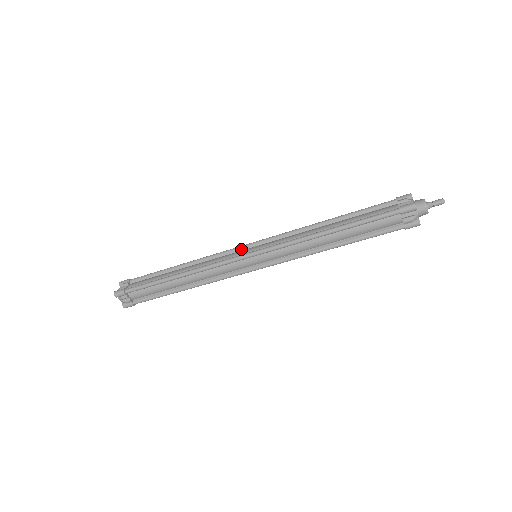
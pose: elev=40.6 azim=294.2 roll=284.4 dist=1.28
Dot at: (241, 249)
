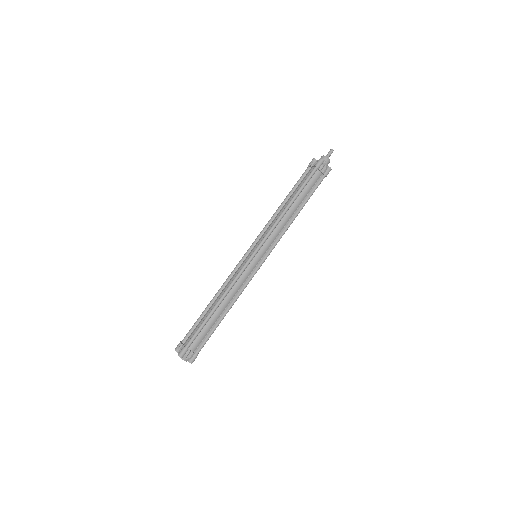
Dot at: (244, 259)
